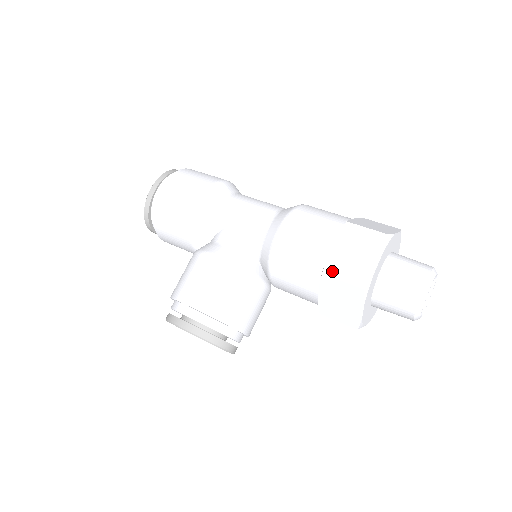
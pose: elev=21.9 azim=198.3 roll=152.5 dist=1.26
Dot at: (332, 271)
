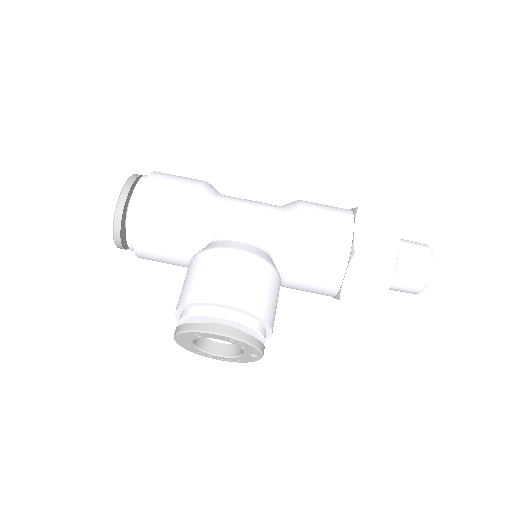
Dot at: (363, 250)
